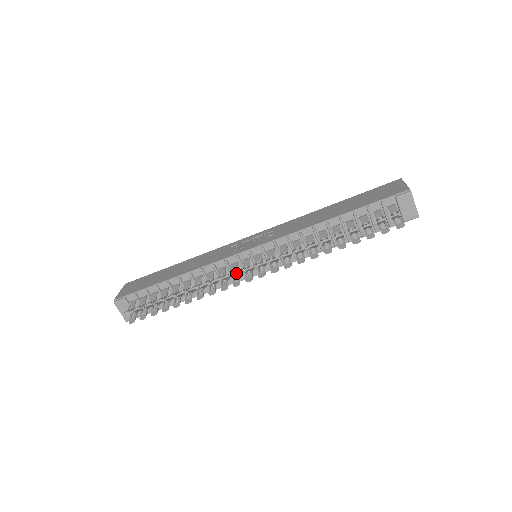
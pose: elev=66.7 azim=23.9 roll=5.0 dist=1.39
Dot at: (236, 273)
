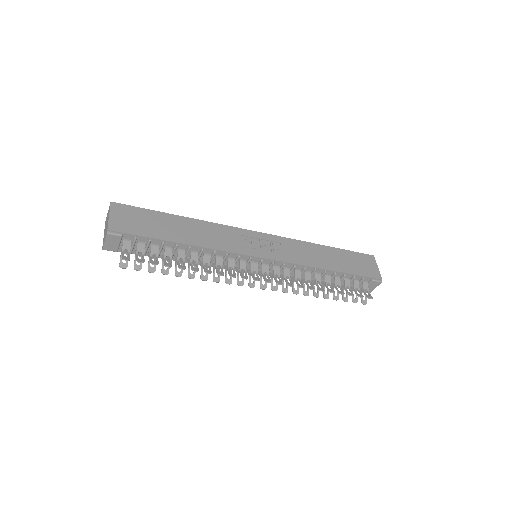
Dot at: (236, 265)
